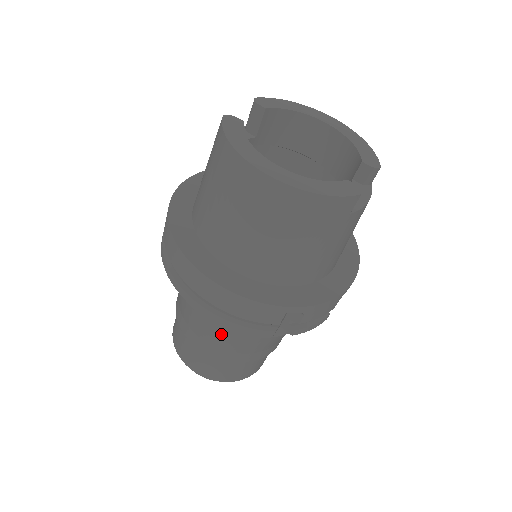
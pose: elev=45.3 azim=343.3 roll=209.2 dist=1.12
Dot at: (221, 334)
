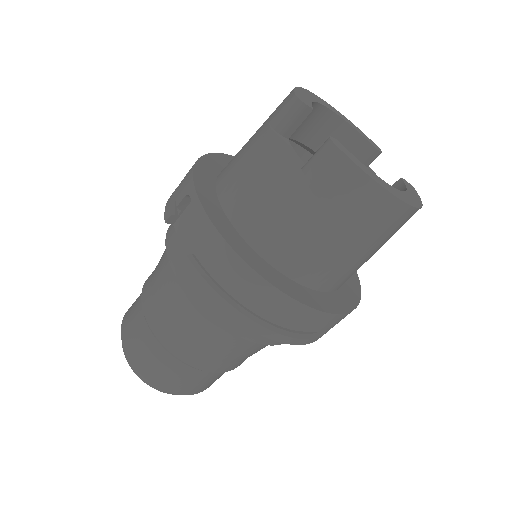
Dot at: (262, 348)
